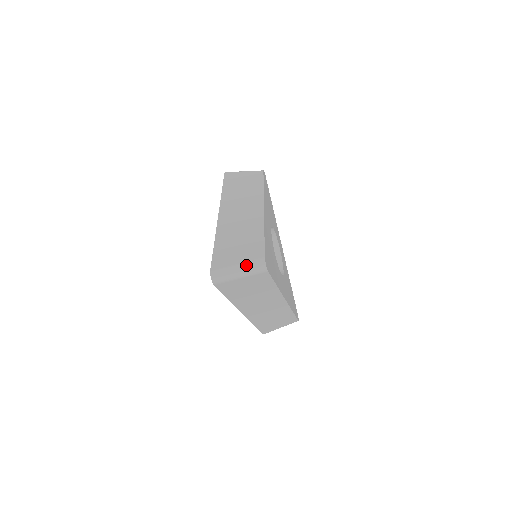
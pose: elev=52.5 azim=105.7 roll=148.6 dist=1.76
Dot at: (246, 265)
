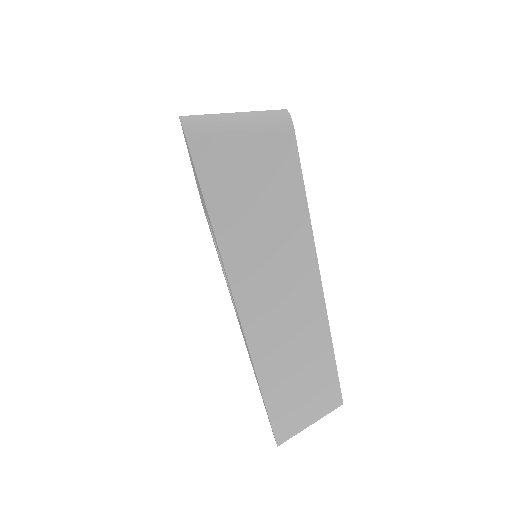
Dot at: (251, 111)
